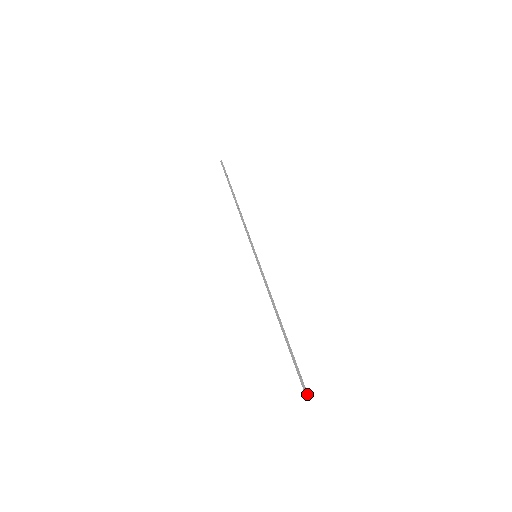
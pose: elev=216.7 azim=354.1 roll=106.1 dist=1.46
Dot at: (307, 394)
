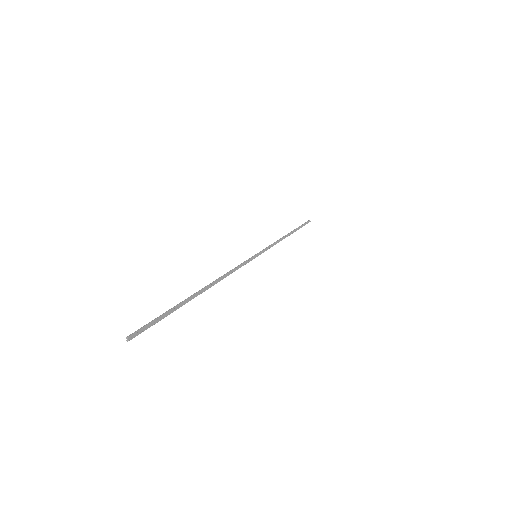
Dot at: (136, 335)
